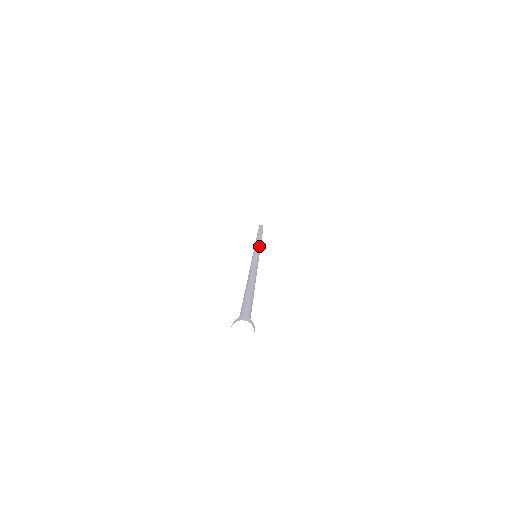
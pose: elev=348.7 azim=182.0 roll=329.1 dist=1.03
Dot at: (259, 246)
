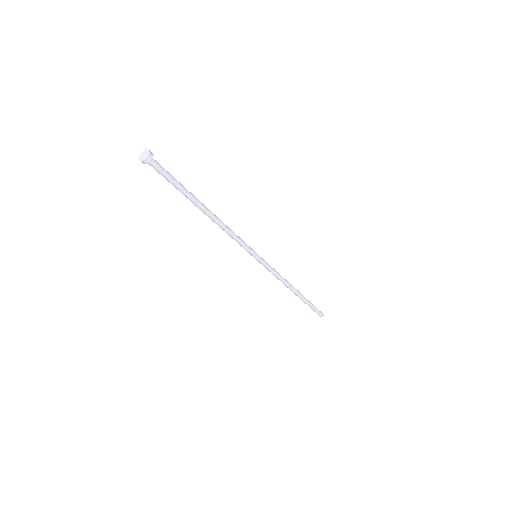
Dot at: (271, 267)
